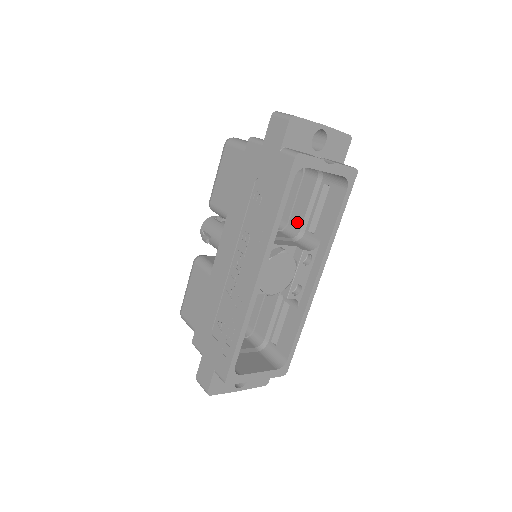
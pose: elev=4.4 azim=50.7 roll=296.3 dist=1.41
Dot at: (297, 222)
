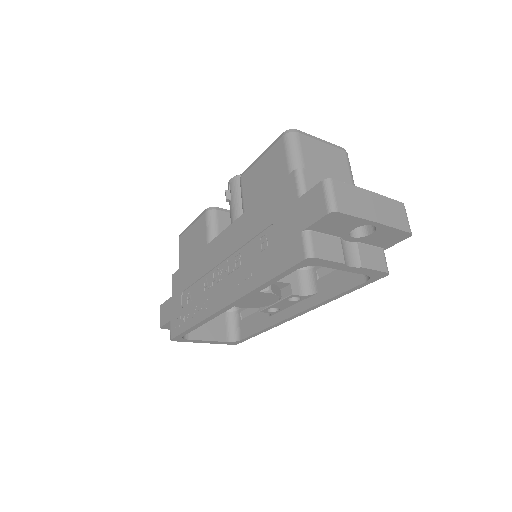
Dot at: occluded
